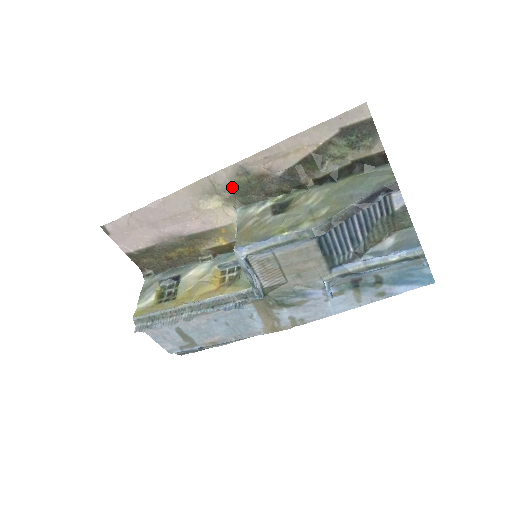
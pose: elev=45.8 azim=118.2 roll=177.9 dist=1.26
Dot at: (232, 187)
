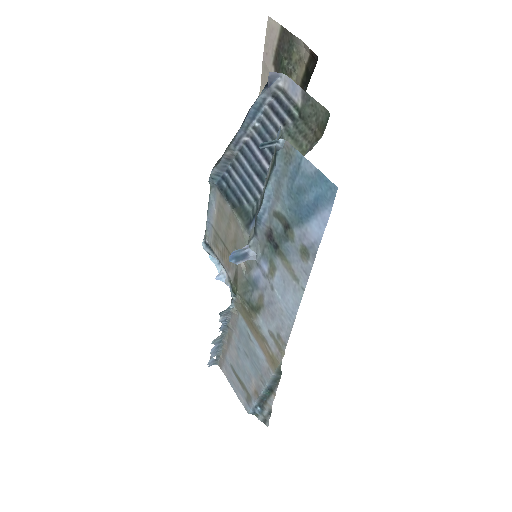
Dot at: occluded
